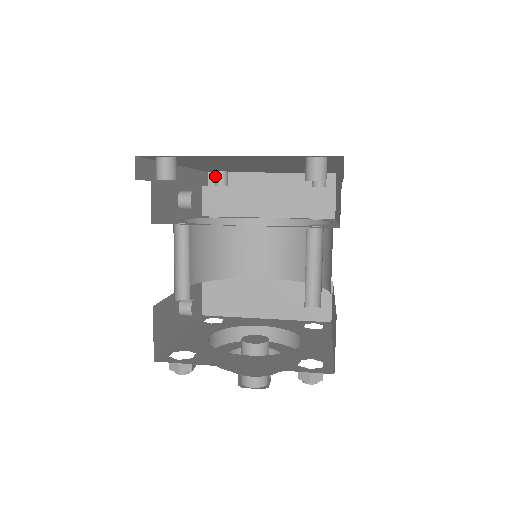
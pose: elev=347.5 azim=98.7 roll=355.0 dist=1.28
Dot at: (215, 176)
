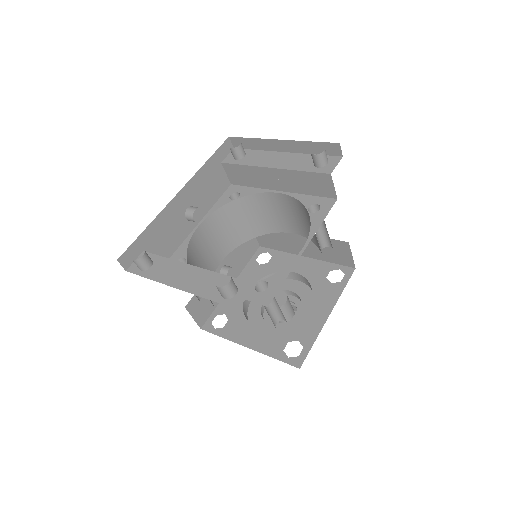
Dot at: occluded
